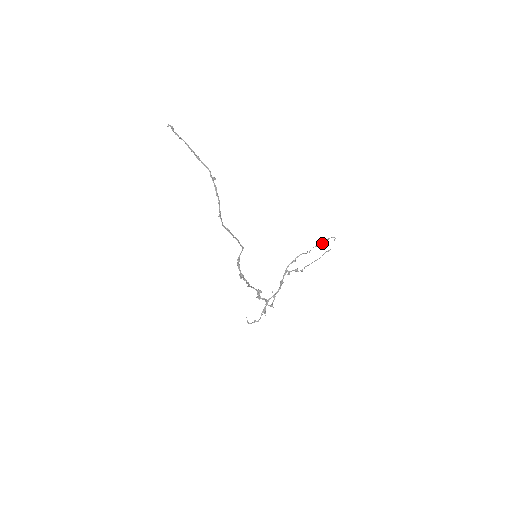
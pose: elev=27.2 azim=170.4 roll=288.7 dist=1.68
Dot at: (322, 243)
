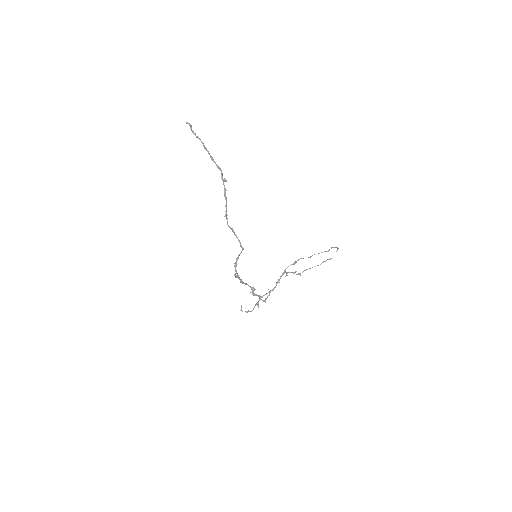
Dot at: (324, 251)
